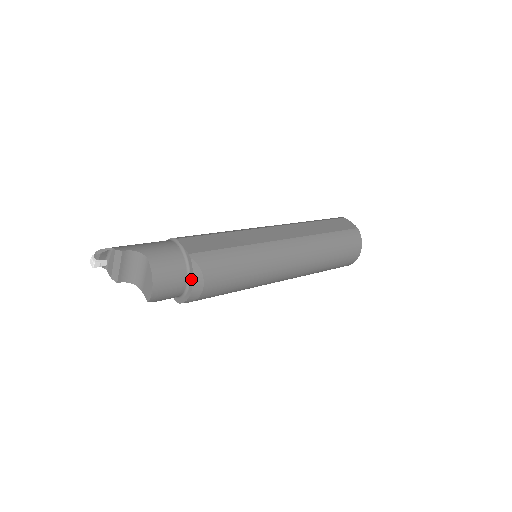
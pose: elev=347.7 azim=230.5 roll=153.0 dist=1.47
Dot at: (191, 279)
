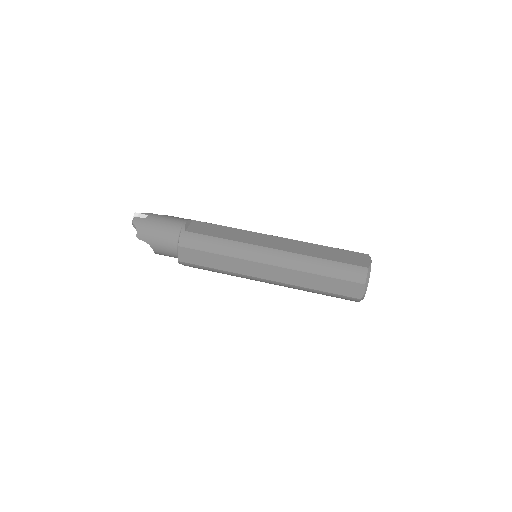
Dot at: occluded
